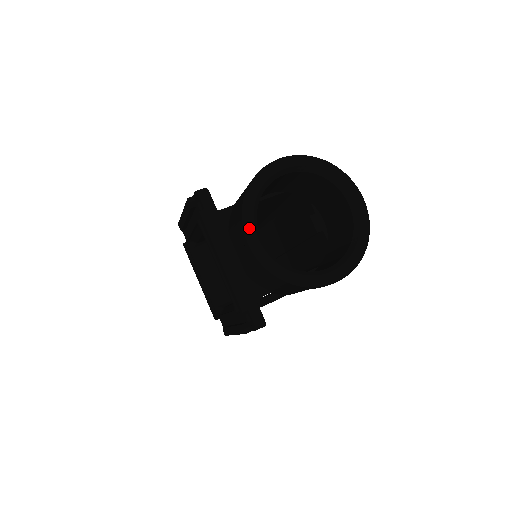
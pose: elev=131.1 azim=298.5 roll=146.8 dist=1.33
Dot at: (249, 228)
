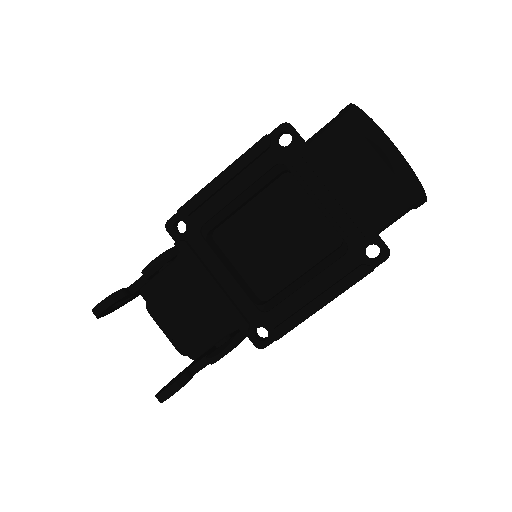
Dot at: (385, 135)
